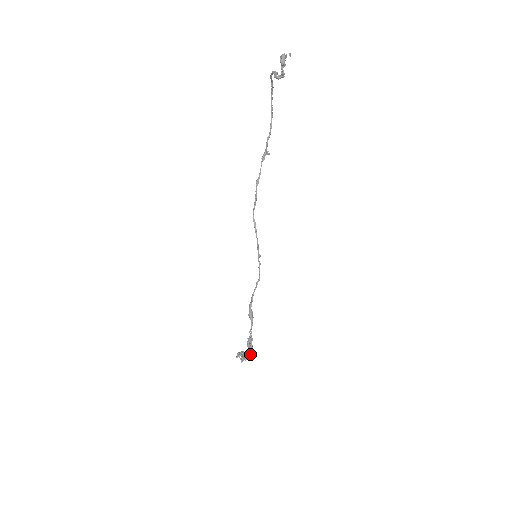
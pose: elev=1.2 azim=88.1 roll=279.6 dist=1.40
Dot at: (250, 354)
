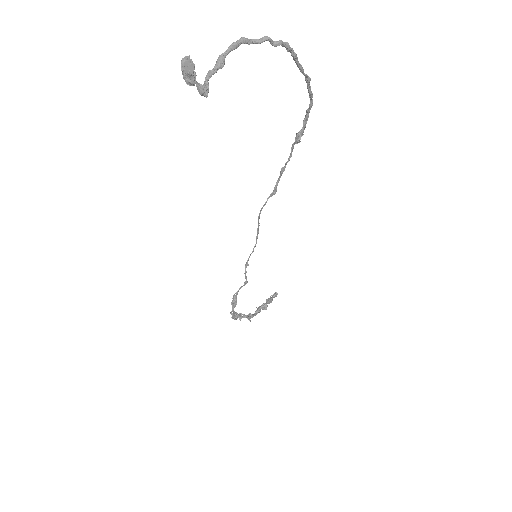
Dot at: (250, 317)
